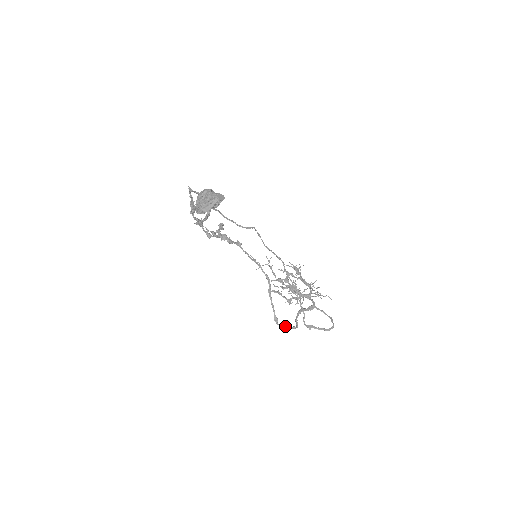
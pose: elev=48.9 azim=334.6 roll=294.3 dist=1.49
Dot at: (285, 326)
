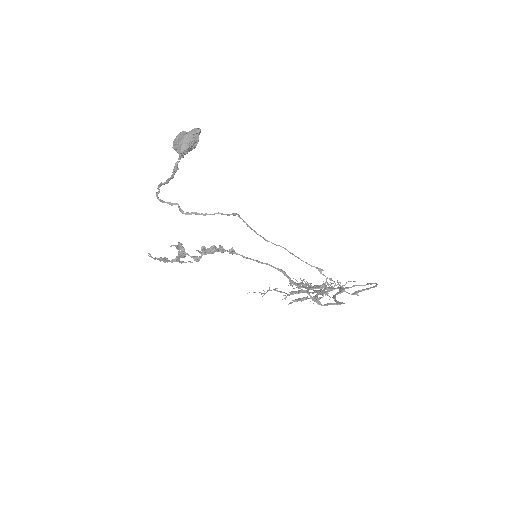
Dot at: (331, 303)
